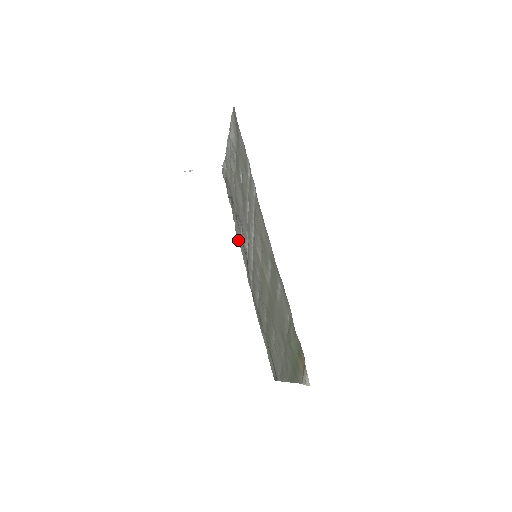
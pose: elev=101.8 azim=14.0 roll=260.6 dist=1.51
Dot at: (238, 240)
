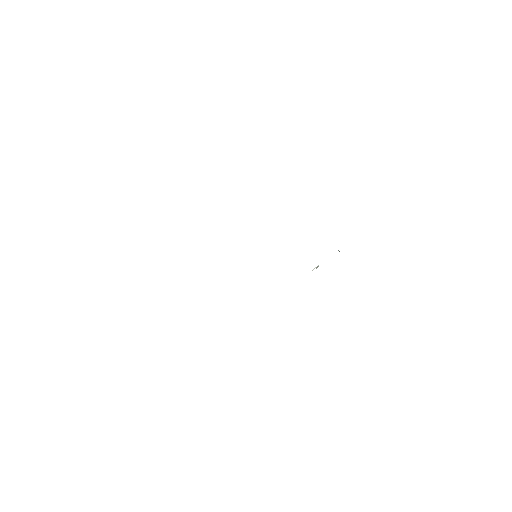
Dot at: occluded
